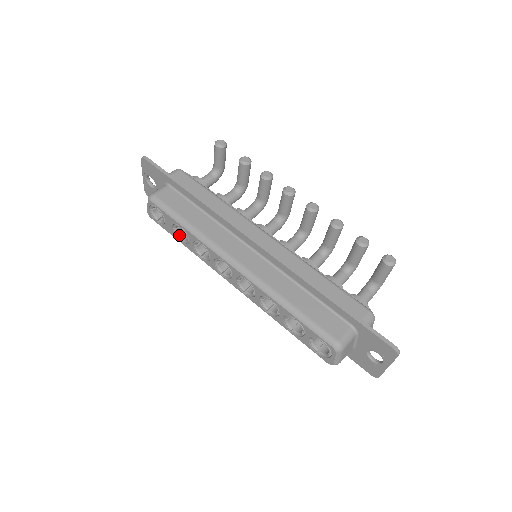
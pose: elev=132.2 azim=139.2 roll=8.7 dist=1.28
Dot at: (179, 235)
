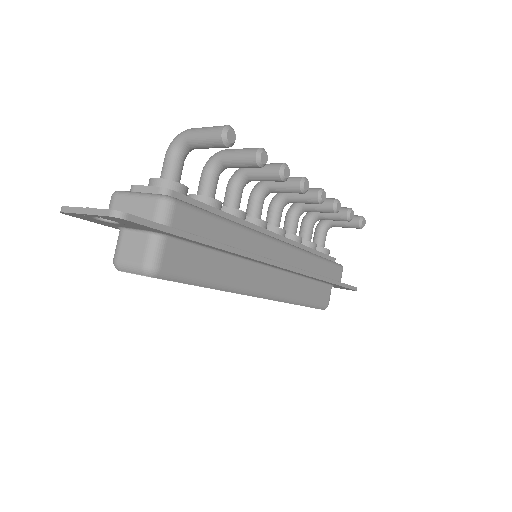
Dot at: occluded
